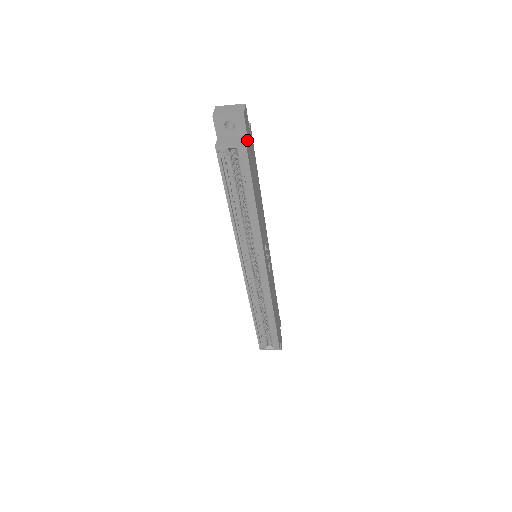
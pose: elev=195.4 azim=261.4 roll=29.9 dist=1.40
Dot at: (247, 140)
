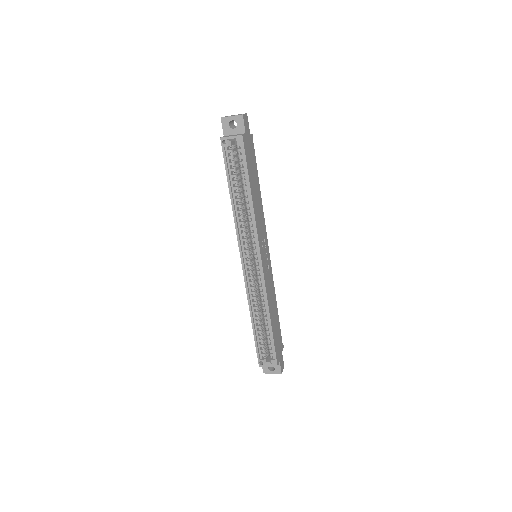
Dot at: (245, 136)
